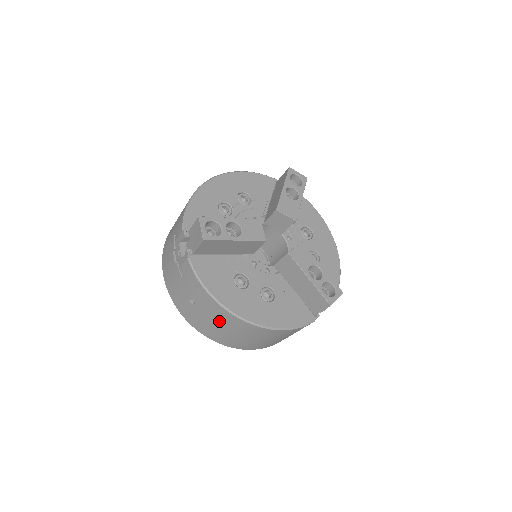
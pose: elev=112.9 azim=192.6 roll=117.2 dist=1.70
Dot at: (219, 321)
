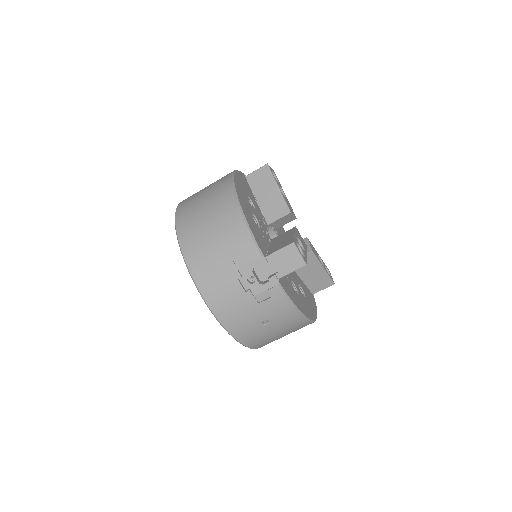
Dot at: (286, 330)
